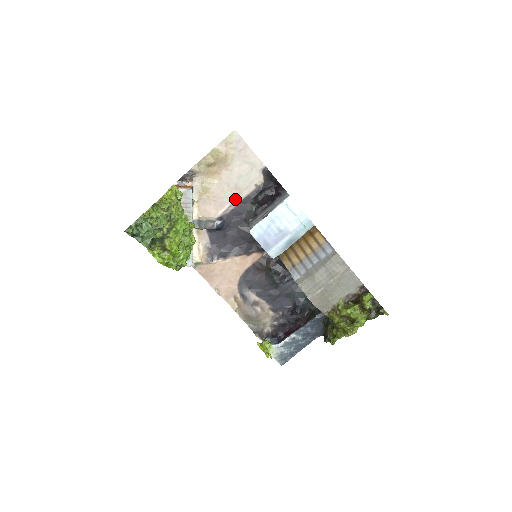
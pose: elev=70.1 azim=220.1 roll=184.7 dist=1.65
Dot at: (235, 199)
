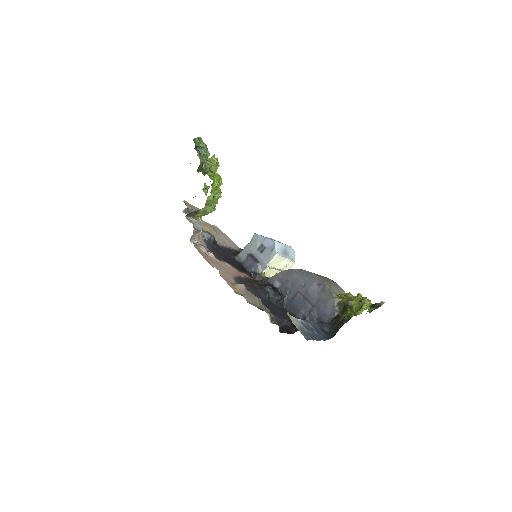
Dot at: (223, 245)
